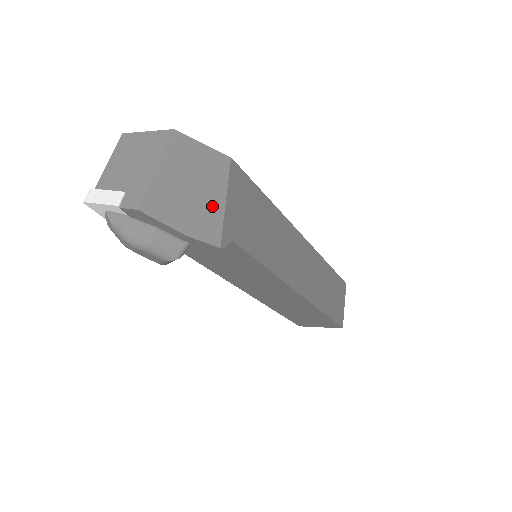
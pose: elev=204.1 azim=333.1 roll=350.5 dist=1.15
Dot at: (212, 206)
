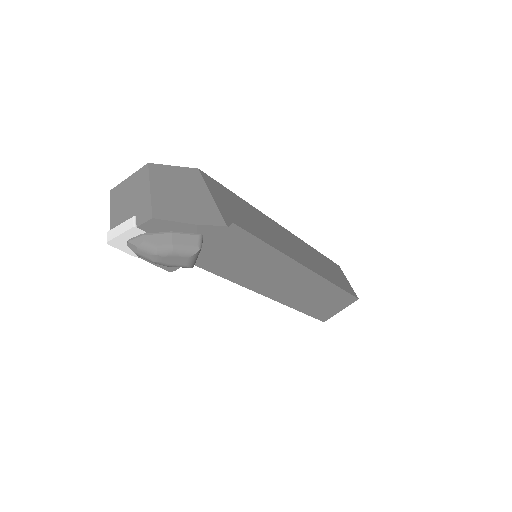
Dot at: (204, 202)
